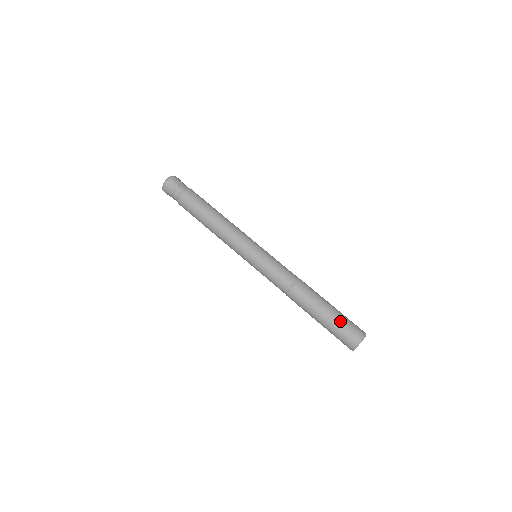
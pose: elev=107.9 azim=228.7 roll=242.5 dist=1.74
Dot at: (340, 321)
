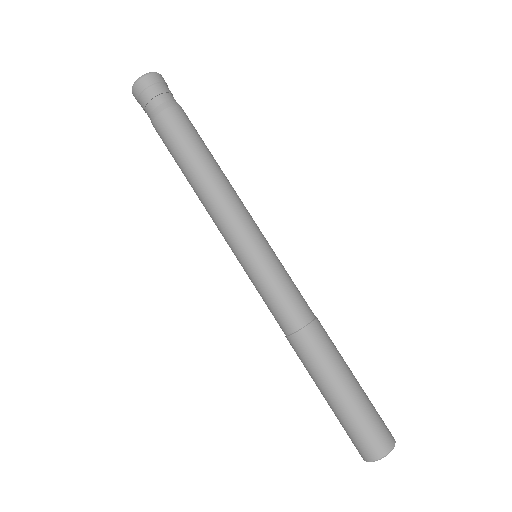
Dot at: (358, 414)
